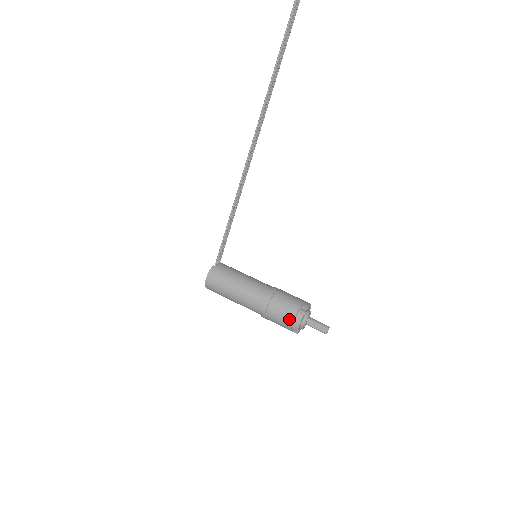
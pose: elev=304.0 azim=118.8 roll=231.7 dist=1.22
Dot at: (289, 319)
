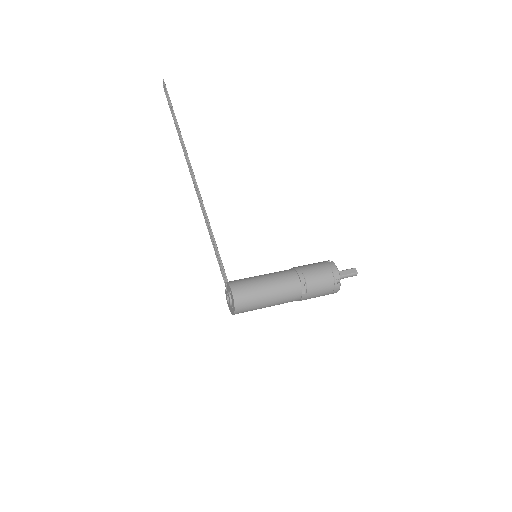
Dot at: (327, 269)
